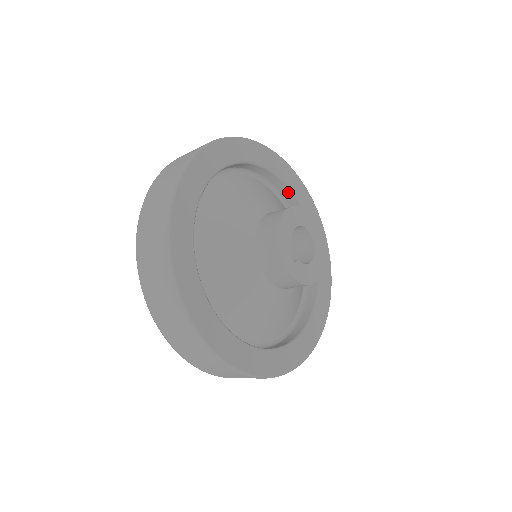
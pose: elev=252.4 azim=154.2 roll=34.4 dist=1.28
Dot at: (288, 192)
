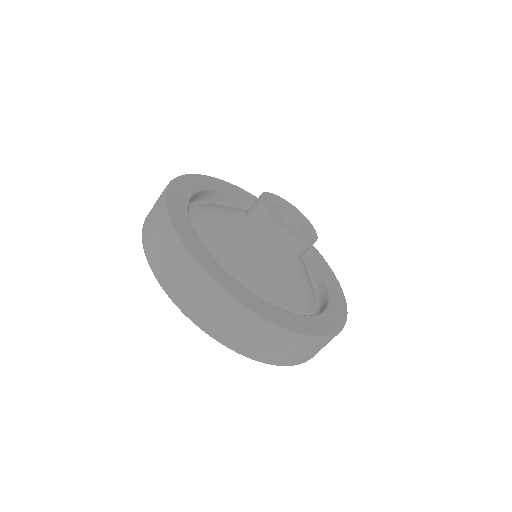
Dot at: (247, 205)
